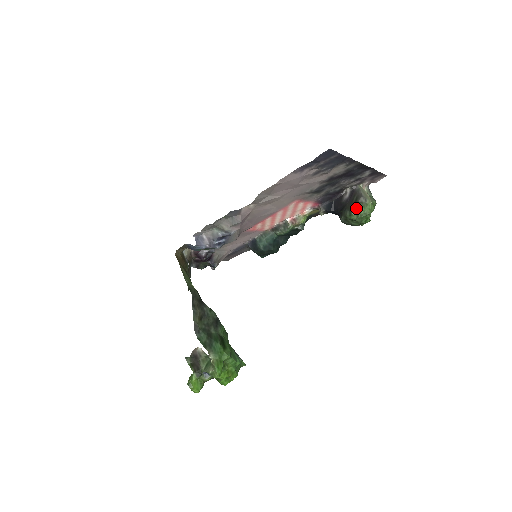
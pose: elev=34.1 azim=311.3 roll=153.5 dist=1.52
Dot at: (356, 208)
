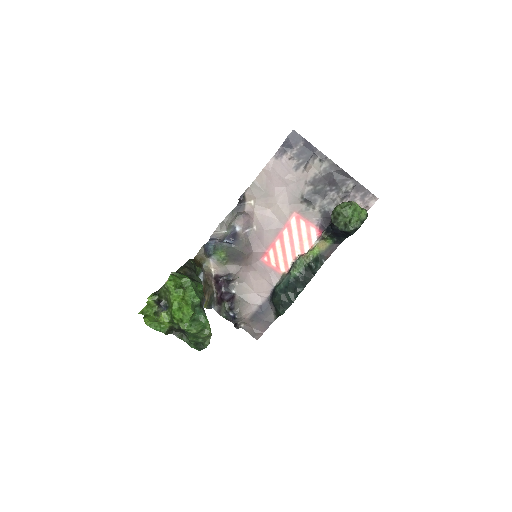
Dot at: (340, 204)
